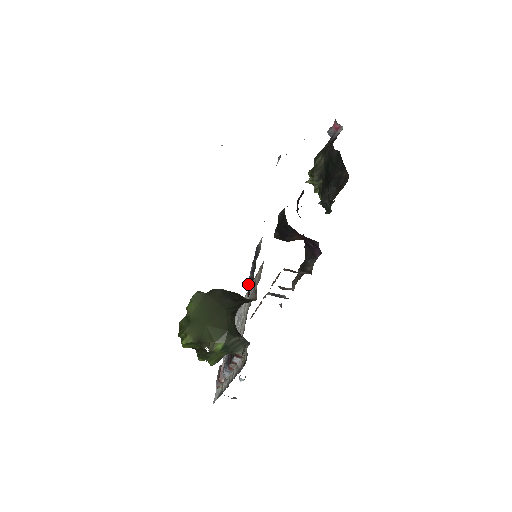
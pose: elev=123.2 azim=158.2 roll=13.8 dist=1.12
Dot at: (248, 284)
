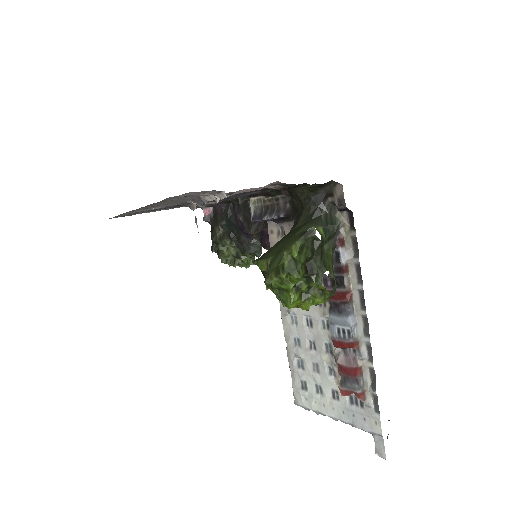
Dot at: (280, 215)
